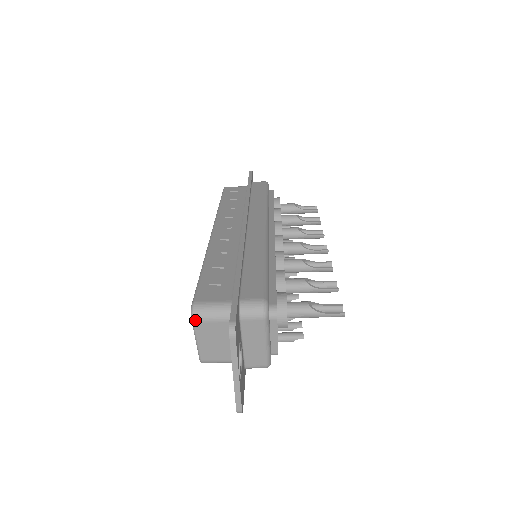
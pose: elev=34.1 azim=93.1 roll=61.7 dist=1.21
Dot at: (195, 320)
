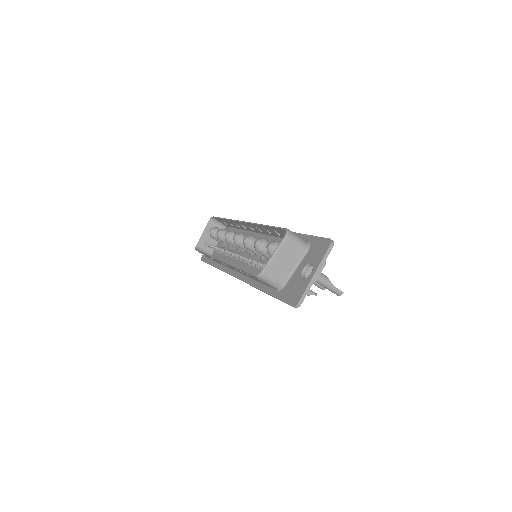
Dot at: (288, 237)
